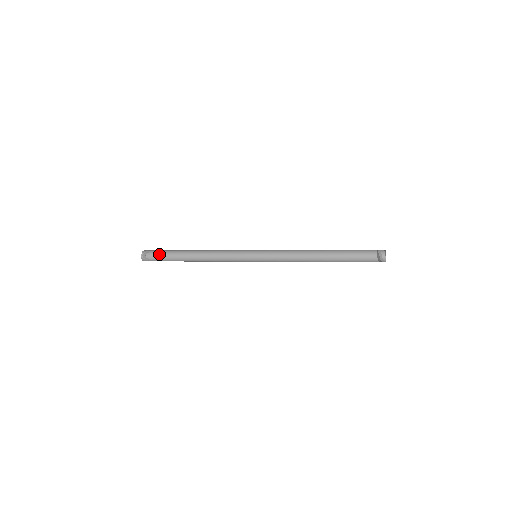
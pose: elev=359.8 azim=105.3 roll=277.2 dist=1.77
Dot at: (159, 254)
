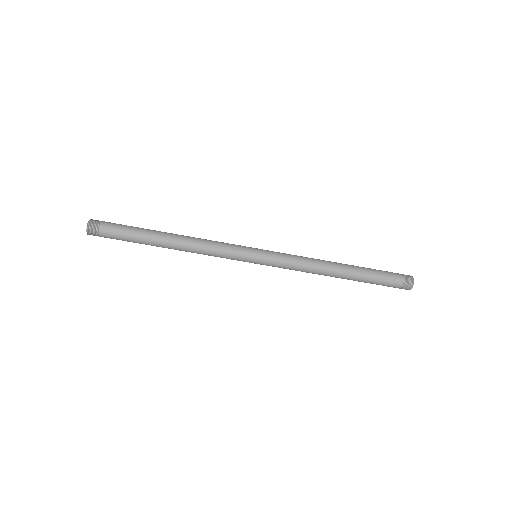
Dot at: occluded
